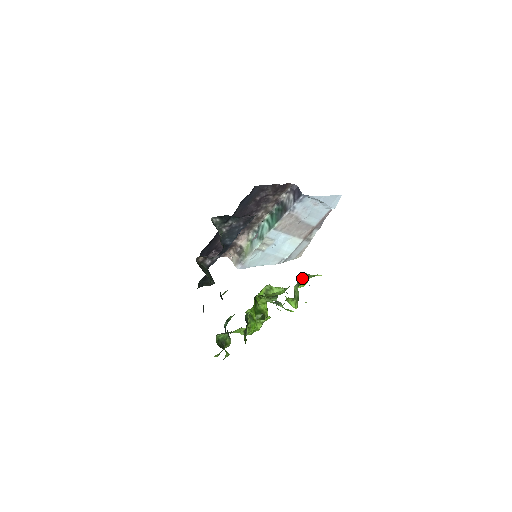
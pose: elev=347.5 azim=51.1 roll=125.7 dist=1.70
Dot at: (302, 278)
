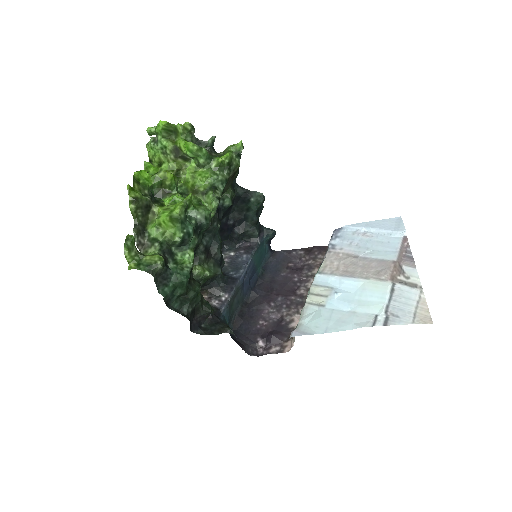
Dot at: occluded
